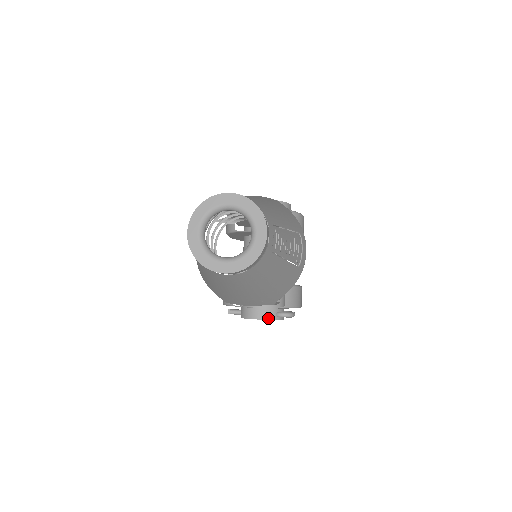
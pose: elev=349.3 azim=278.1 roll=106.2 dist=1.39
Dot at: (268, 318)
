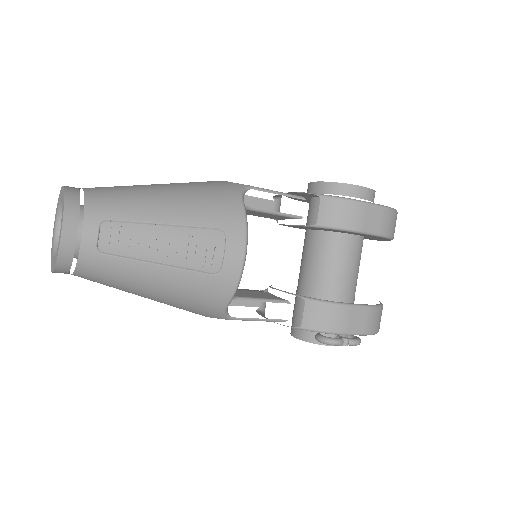
Dot at: (303, 338)
